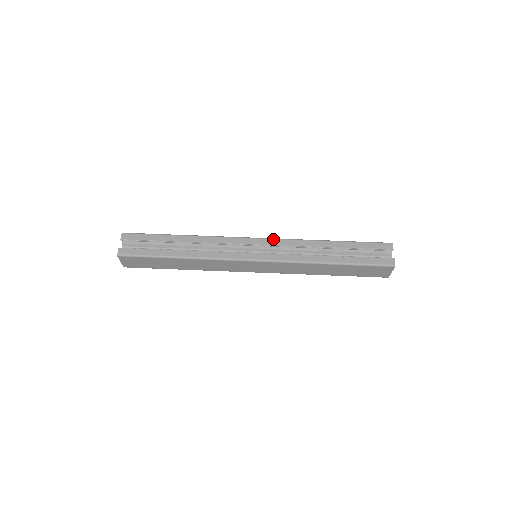
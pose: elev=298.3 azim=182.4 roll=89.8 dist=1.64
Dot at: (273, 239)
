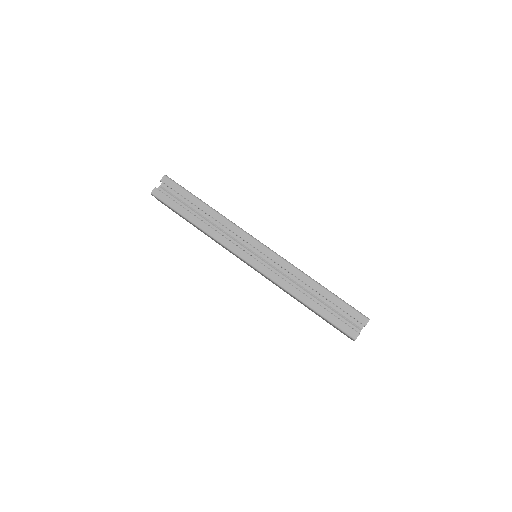
Dot at: (274, 253)
